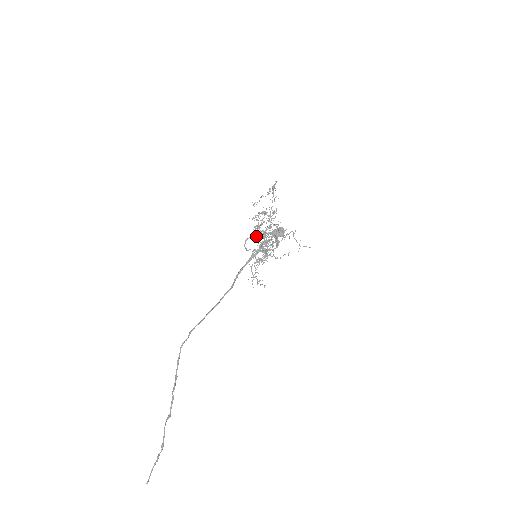
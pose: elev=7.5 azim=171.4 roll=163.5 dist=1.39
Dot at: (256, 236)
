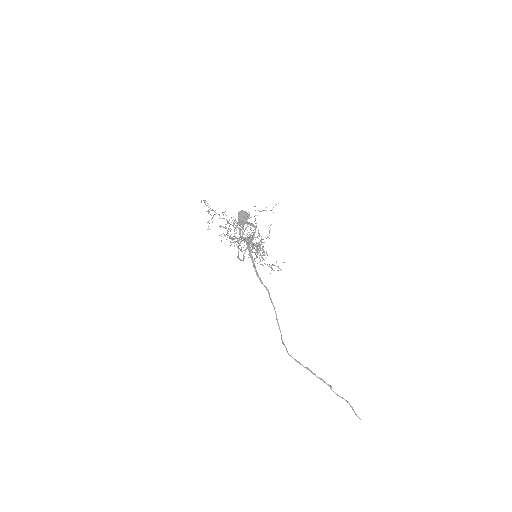
Dot at: occluded
